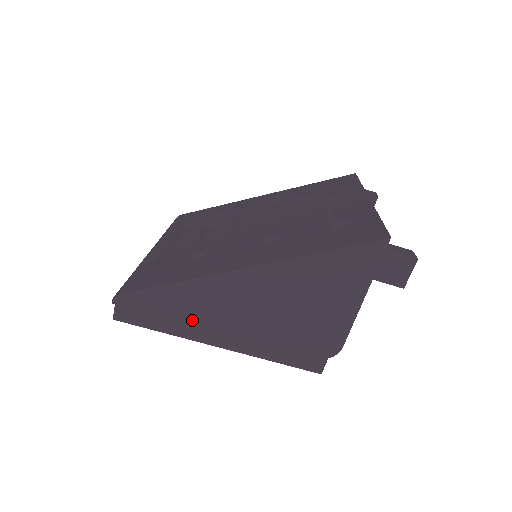
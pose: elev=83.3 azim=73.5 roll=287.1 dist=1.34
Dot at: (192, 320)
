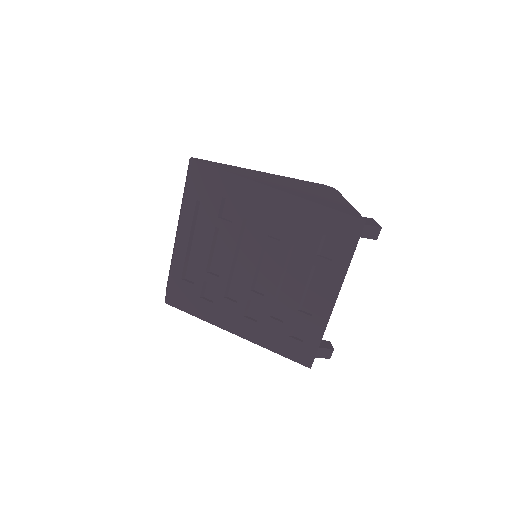
Dot at: occluded
